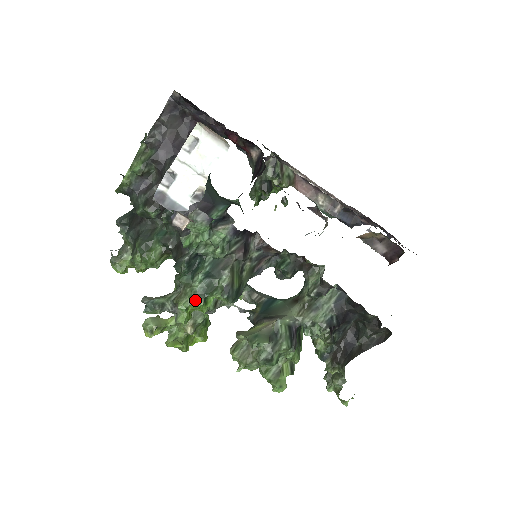
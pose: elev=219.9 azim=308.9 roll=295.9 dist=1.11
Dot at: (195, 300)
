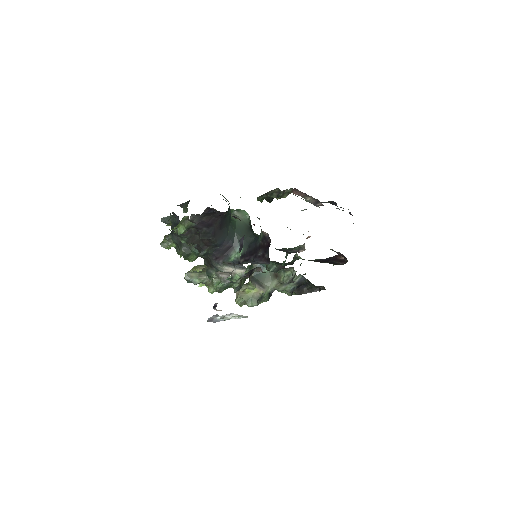
Dot at: (219, 292)
